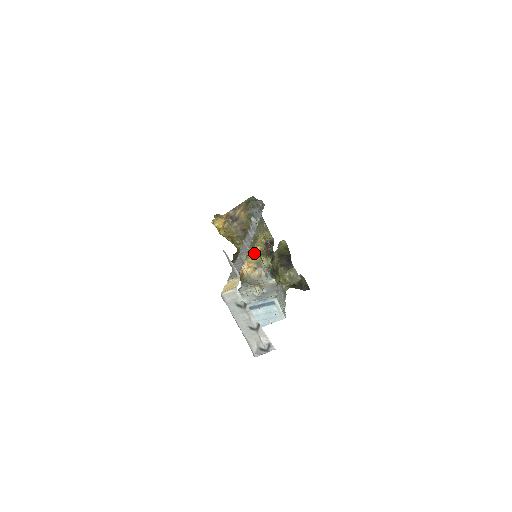
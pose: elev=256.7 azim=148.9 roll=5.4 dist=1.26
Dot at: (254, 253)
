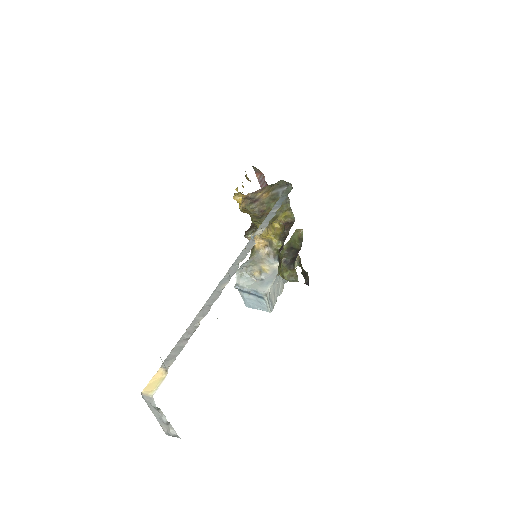
Dot at: (268, 233)
